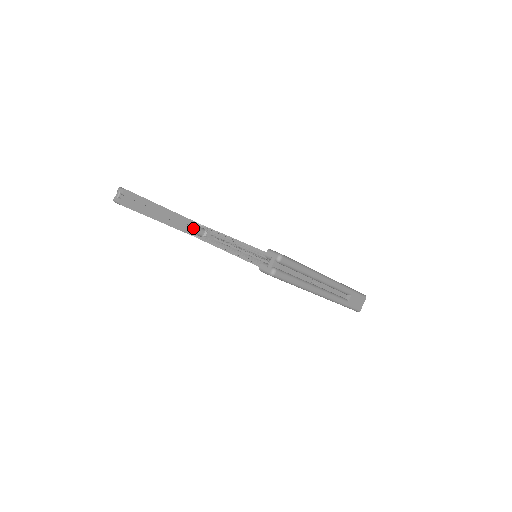
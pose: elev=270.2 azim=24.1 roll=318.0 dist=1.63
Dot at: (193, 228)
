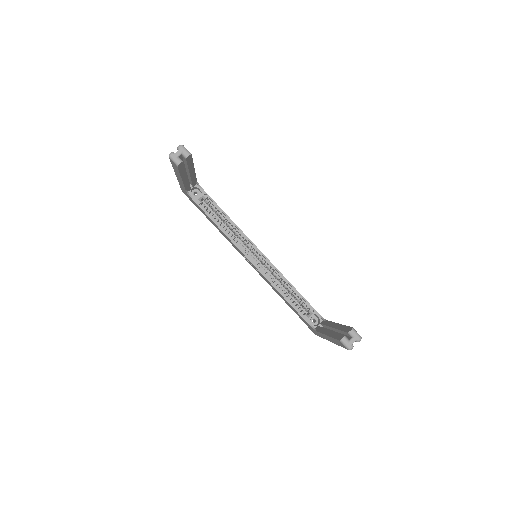
Dot at: (189, 183)
